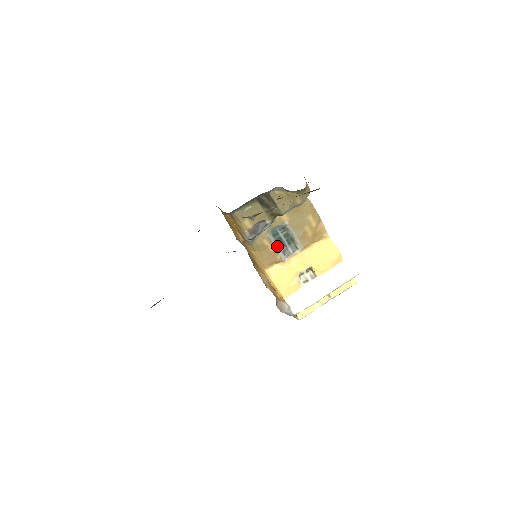
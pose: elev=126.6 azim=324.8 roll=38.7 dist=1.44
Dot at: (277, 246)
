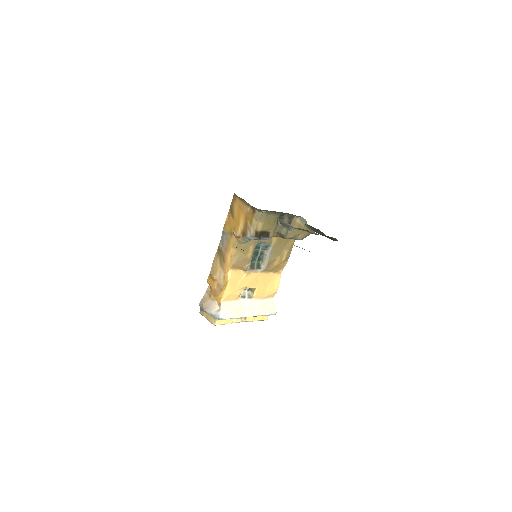
Dot at: (252, 257)
